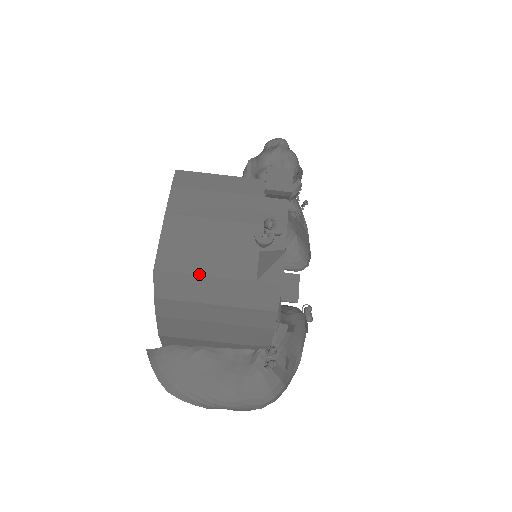
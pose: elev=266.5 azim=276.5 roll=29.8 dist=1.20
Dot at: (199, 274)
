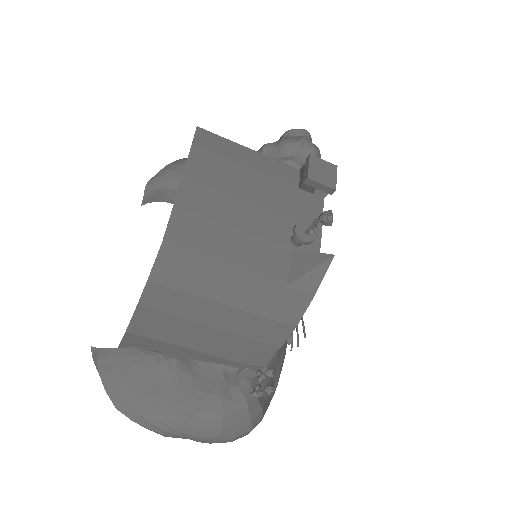
Dot at: (220, 261)
